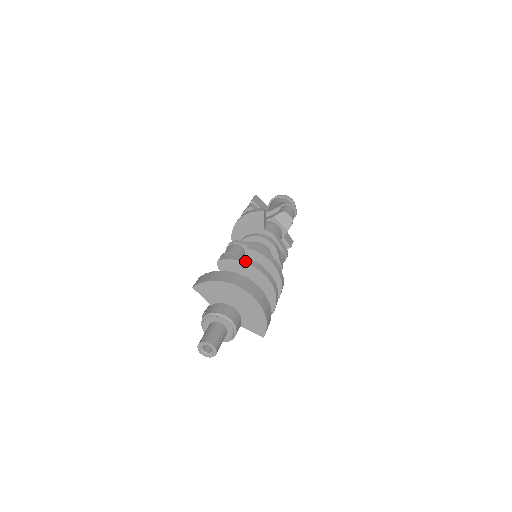
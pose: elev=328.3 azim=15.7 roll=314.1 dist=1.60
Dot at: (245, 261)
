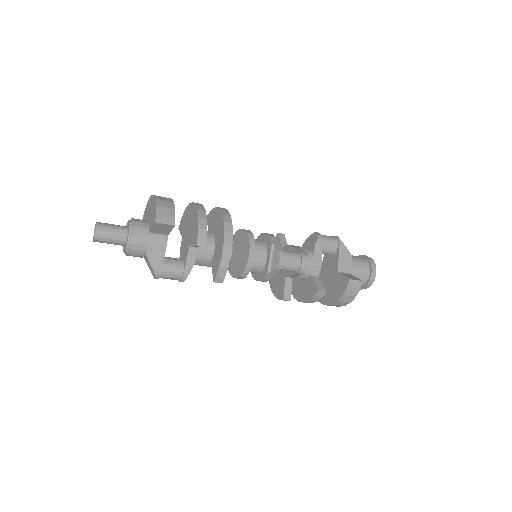
Dot at: occluded
